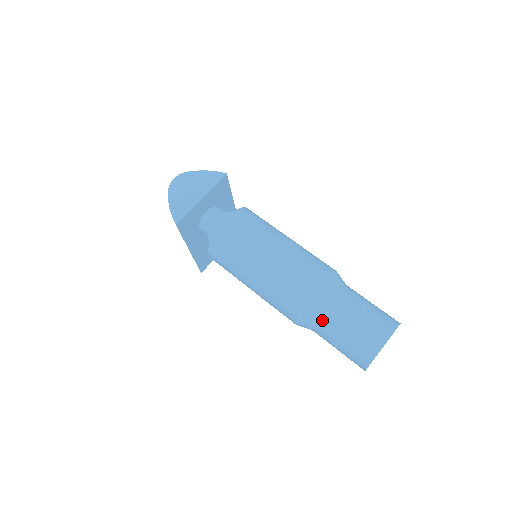
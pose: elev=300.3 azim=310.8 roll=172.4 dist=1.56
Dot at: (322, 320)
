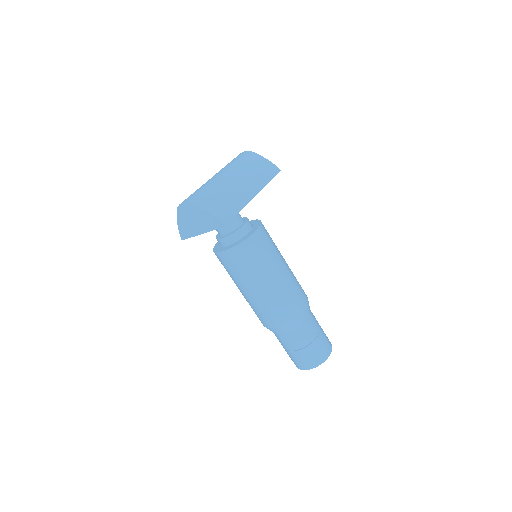
Dot at: occluded
